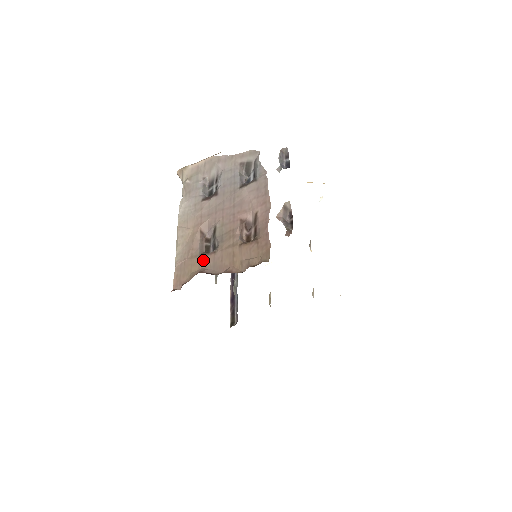
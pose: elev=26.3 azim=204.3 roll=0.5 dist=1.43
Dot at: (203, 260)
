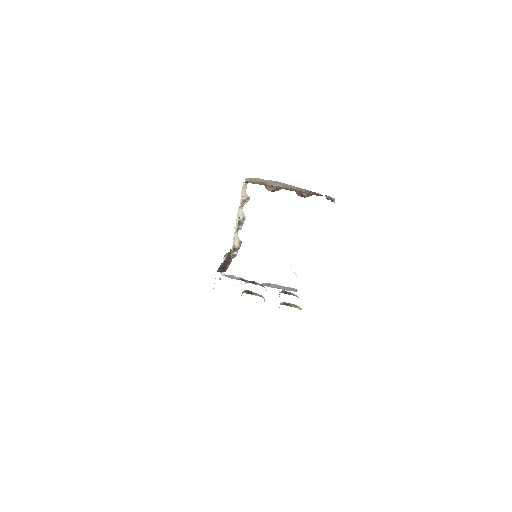
Dot at: (270, 186)
